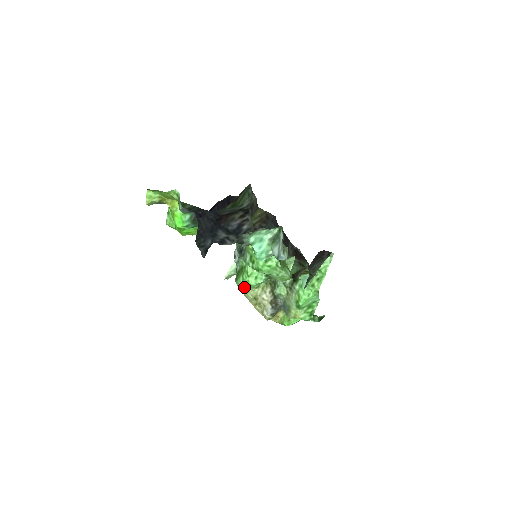
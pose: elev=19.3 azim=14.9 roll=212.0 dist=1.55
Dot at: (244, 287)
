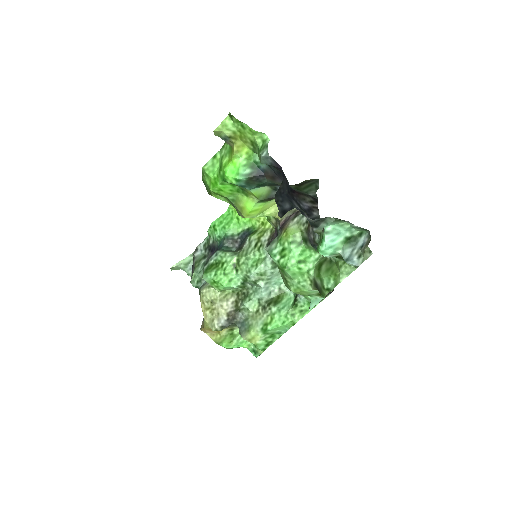
Dot at: (204, 284)
